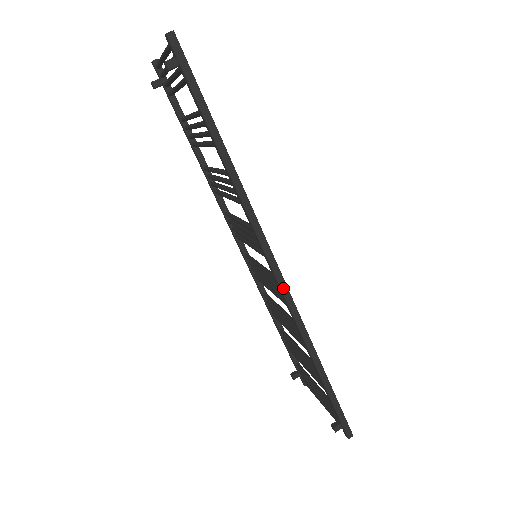
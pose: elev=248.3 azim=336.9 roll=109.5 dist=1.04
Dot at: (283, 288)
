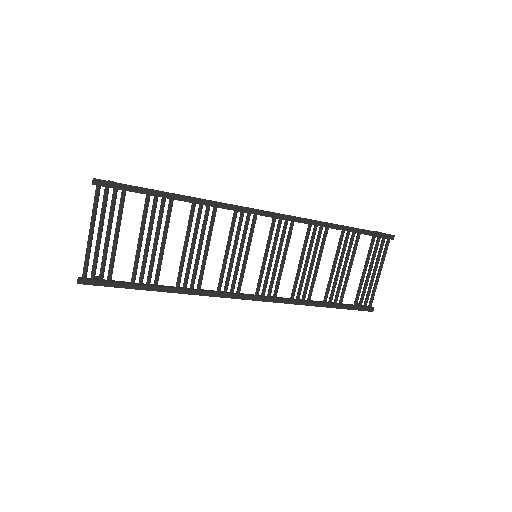
Dot at: (258, 300)
